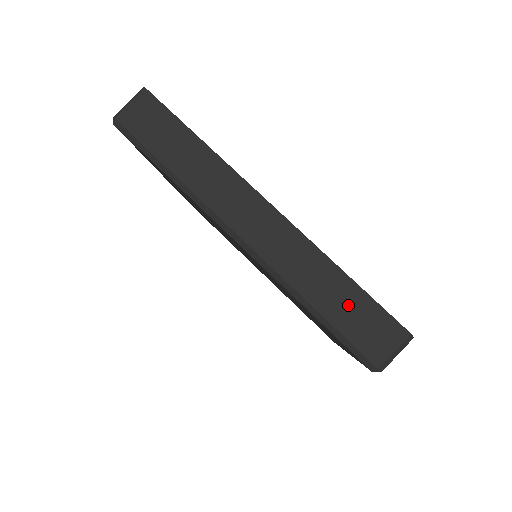
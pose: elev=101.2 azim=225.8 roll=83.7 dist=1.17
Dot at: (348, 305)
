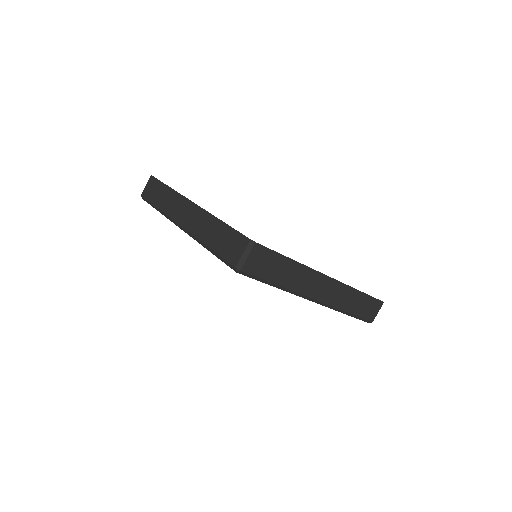
Dot at: (222, 237)
